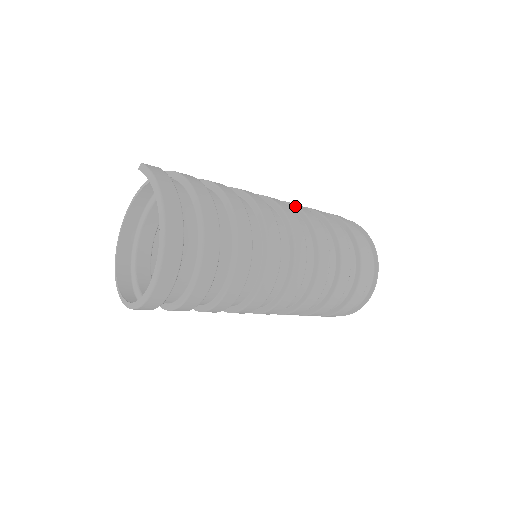
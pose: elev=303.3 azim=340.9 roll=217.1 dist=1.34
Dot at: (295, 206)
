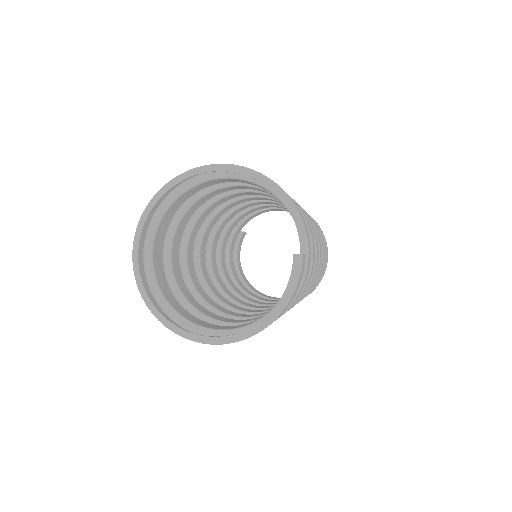
Dot at: (322, 262)
